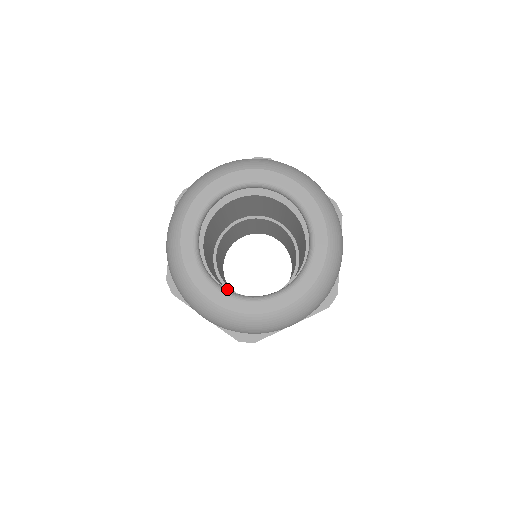
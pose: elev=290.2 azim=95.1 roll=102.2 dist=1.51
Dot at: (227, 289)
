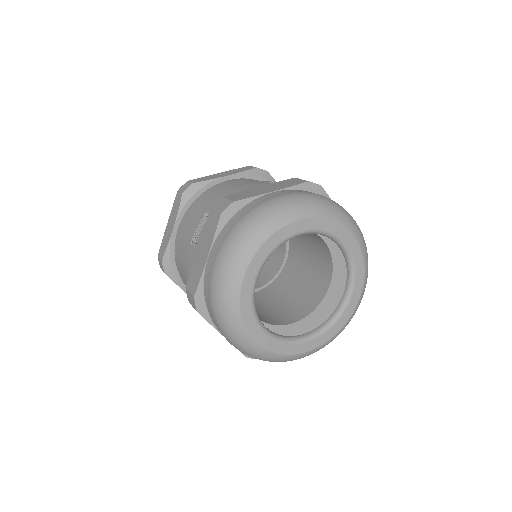
Dot at: (298, 321)
